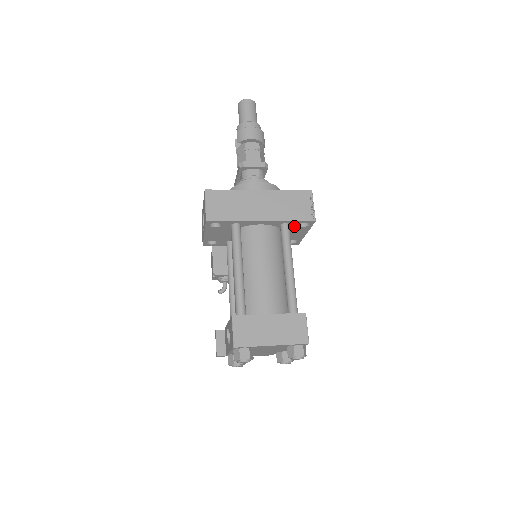
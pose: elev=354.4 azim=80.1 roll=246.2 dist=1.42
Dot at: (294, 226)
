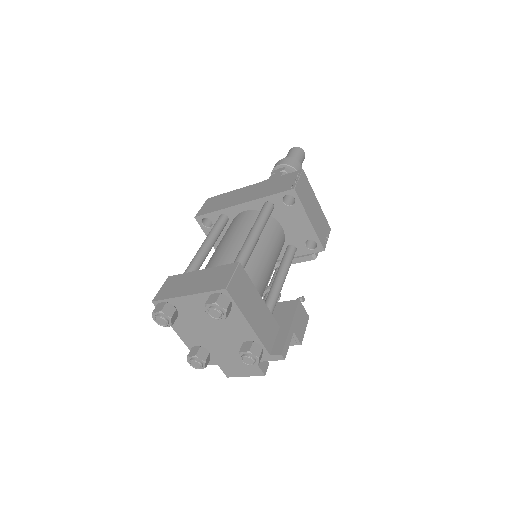
Dot at: (282, 207)
